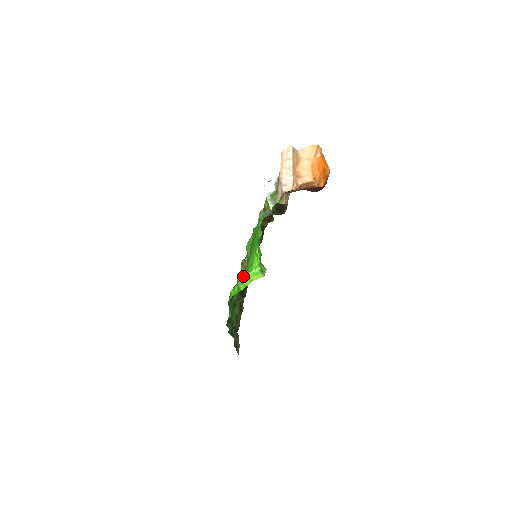
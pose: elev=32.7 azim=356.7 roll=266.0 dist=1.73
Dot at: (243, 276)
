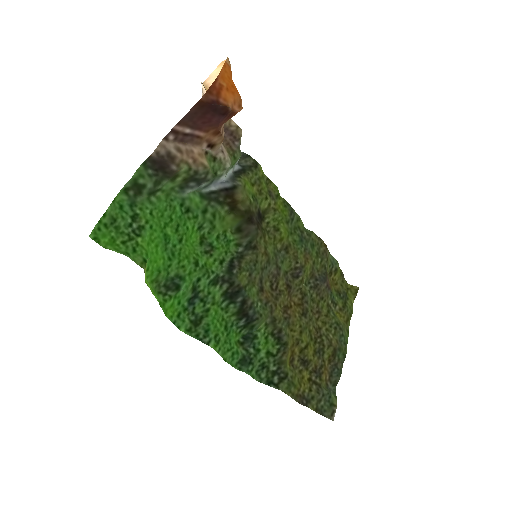
Dot at: (147, 281)
